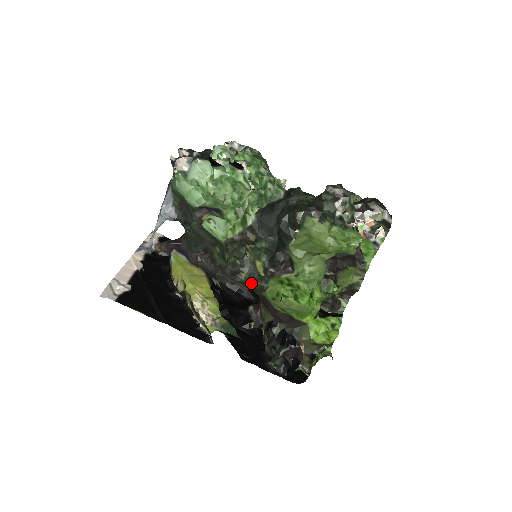
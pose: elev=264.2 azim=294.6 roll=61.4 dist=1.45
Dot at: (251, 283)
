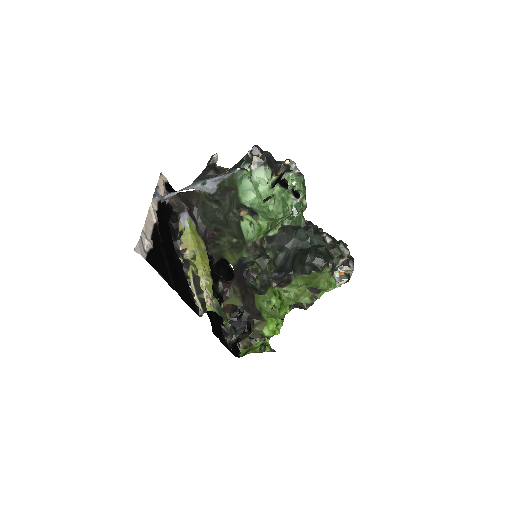
Dot at: (259, 289)
